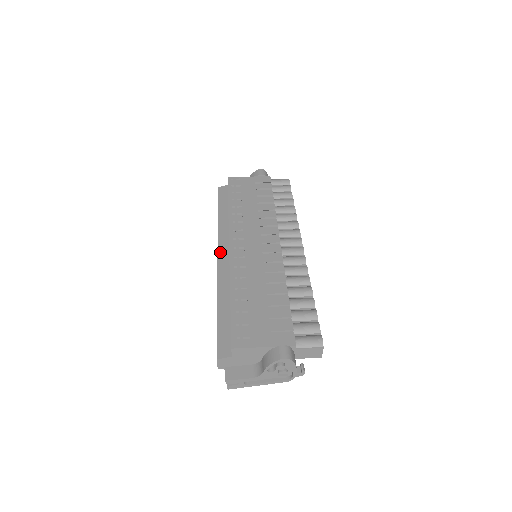
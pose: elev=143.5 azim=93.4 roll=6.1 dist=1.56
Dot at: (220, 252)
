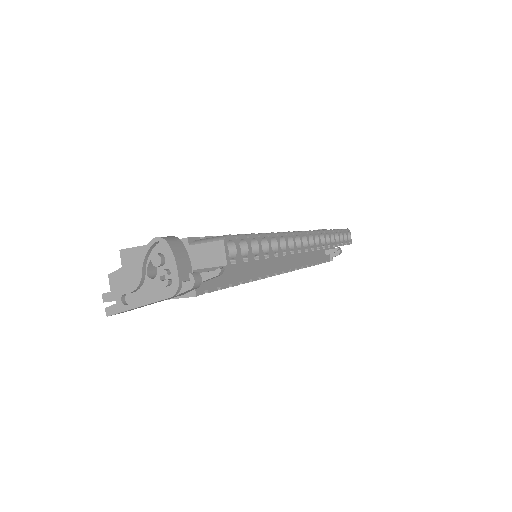
Dot at: occluded
